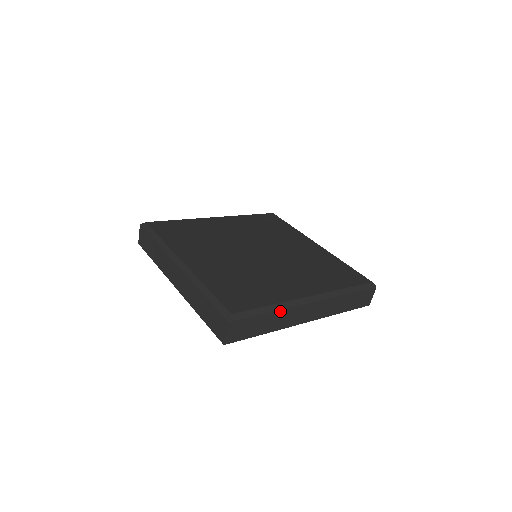
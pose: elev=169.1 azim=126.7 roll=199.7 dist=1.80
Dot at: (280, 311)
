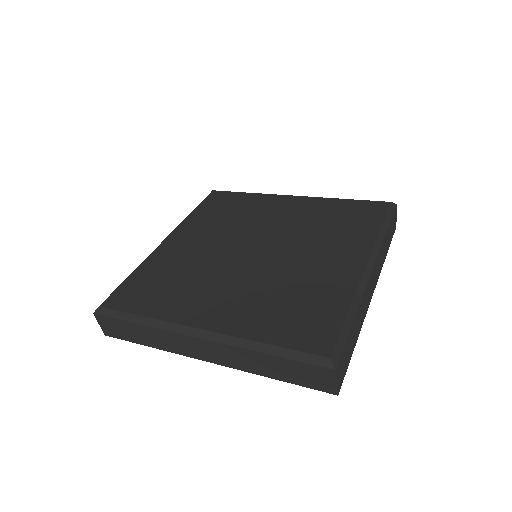
Dot at: (359, 308)
